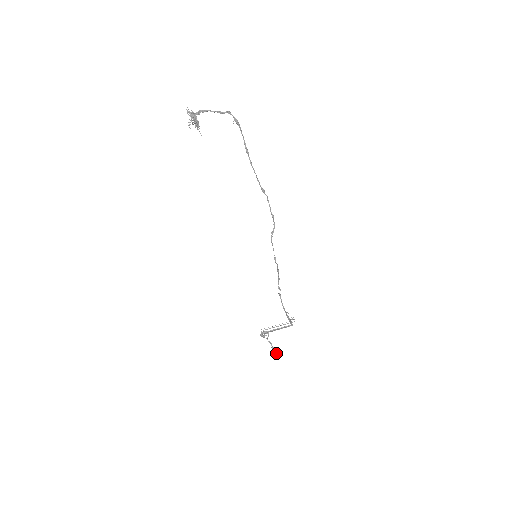
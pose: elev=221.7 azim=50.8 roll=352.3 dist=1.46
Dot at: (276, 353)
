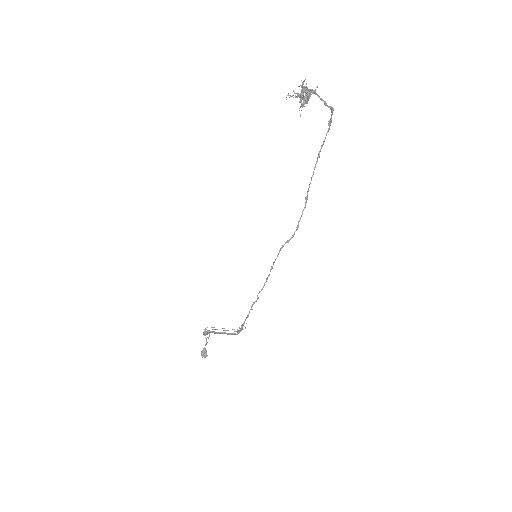
Dot at: (205, 355)
